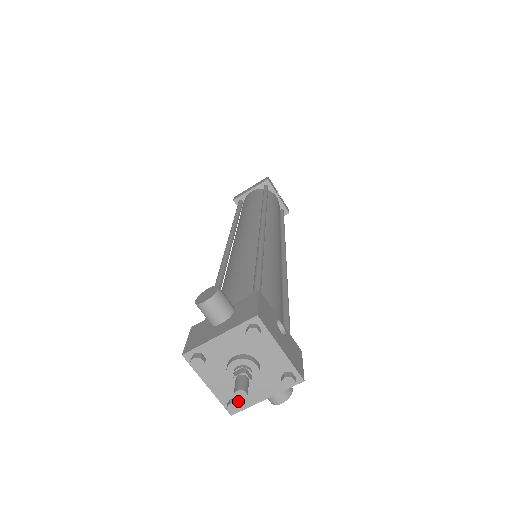
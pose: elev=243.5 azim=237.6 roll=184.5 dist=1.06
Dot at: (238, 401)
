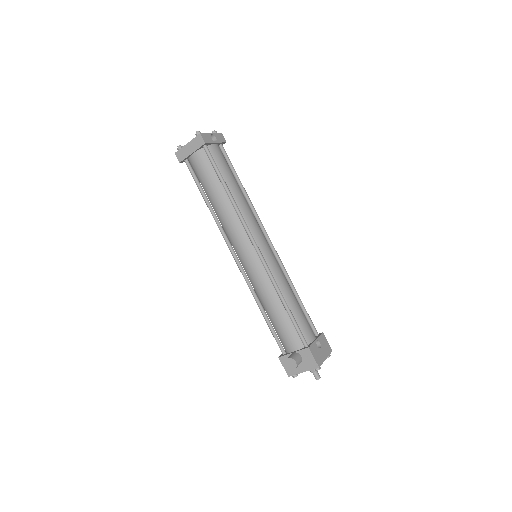
Dot at: occluded
